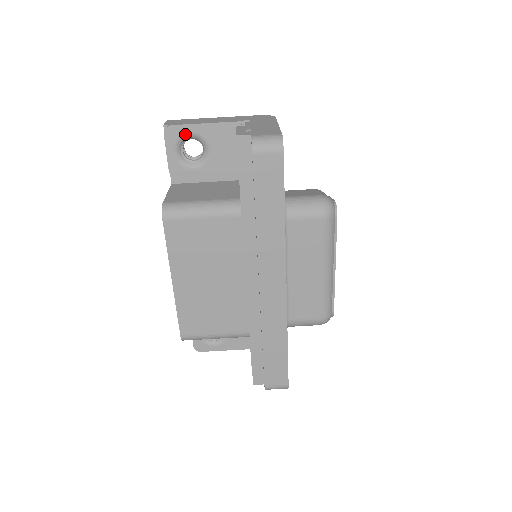
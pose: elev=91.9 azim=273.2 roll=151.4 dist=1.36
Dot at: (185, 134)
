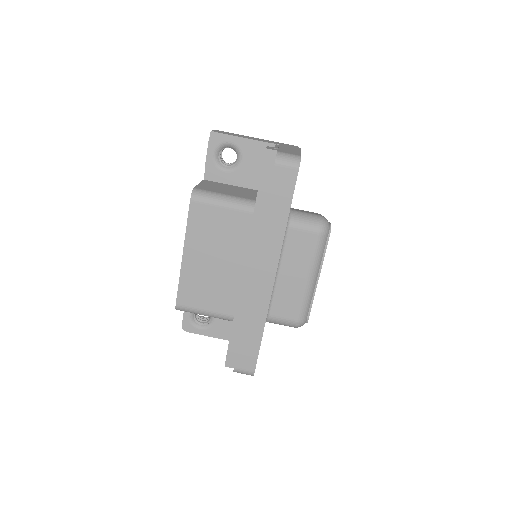
Dot at: (226, 142)
